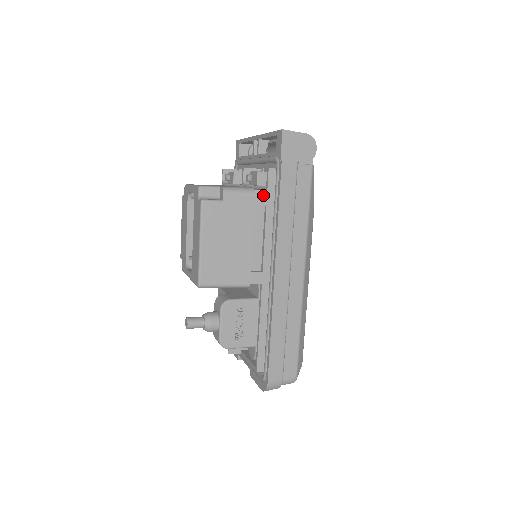
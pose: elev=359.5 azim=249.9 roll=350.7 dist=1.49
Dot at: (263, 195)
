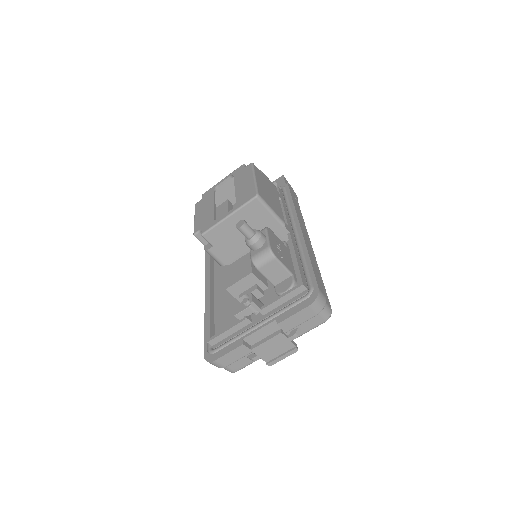
Dot at: (278, 193)
